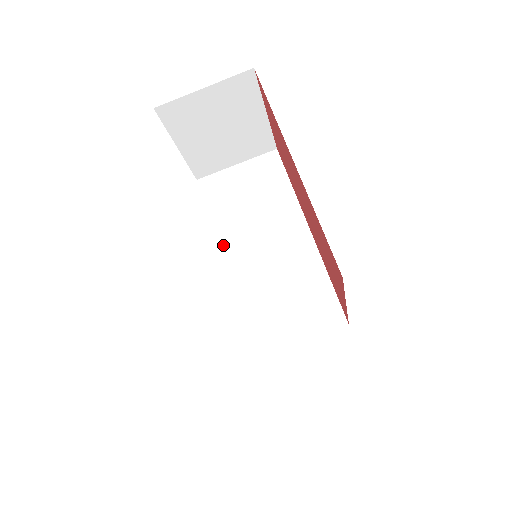
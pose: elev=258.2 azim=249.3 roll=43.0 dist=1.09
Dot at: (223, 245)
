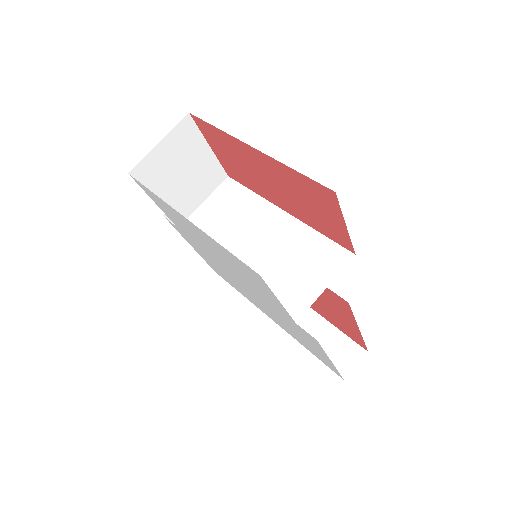
Dot at: occluded
